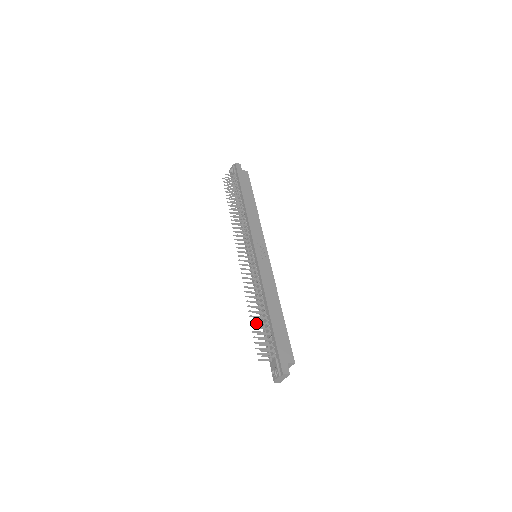
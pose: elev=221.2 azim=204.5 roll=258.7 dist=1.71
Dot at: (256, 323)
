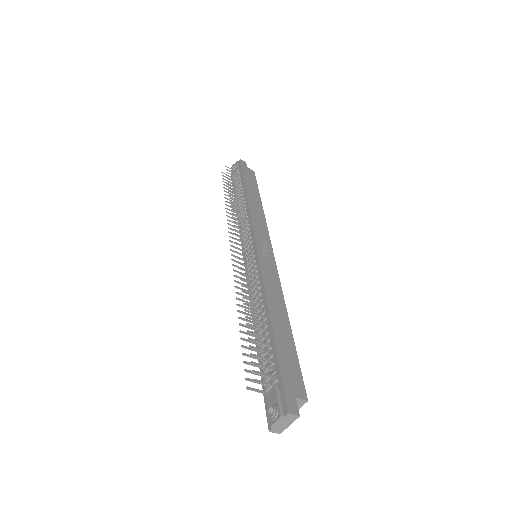
Dot at: (249, 332)
